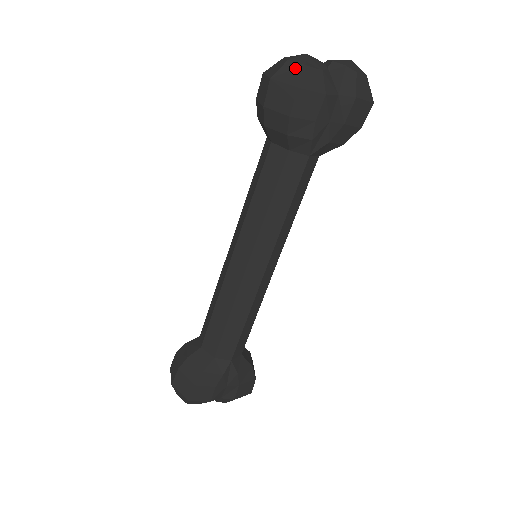
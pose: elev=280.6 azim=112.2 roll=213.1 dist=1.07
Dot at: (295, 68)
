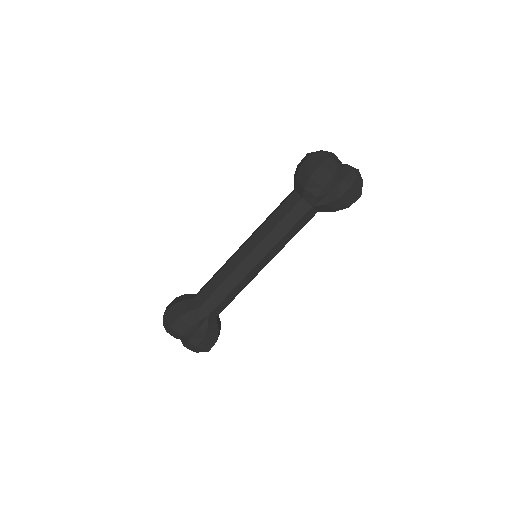
Dot at: (324, 156)
